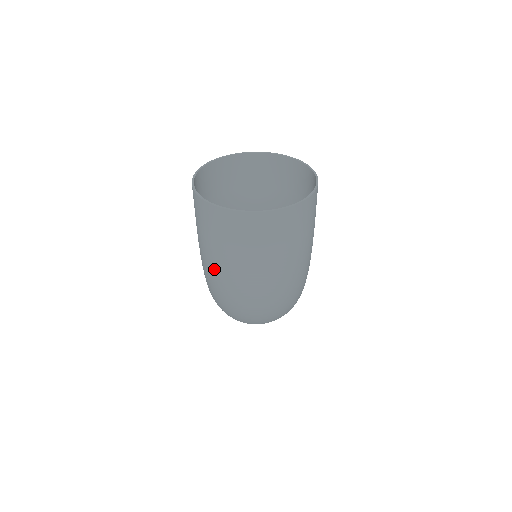
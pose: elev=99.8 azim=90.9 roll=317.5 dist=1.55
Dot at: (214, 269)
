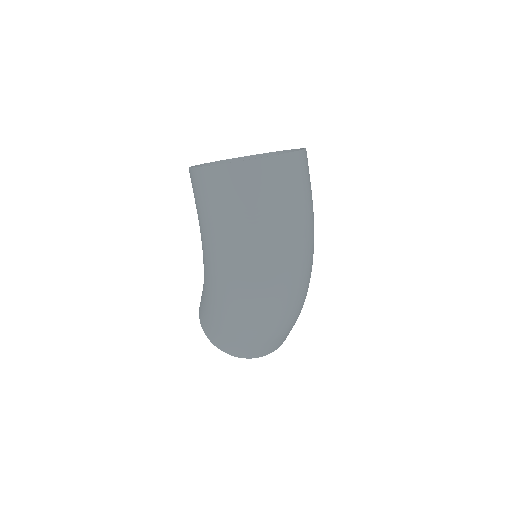
Dot at: (238, 247)
